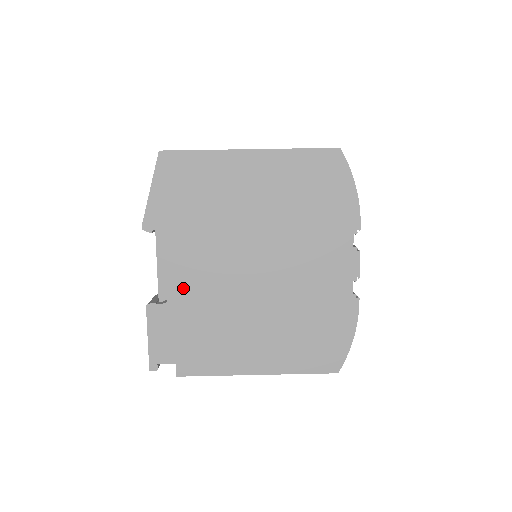
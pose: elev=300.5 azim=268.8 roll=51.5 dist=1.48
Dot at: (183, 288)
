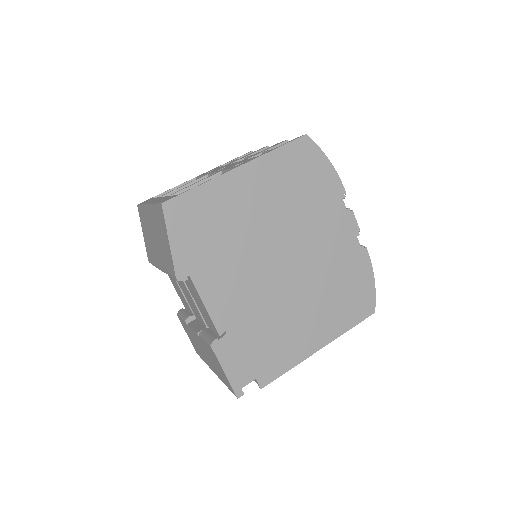
Dot at: (235, 313)
